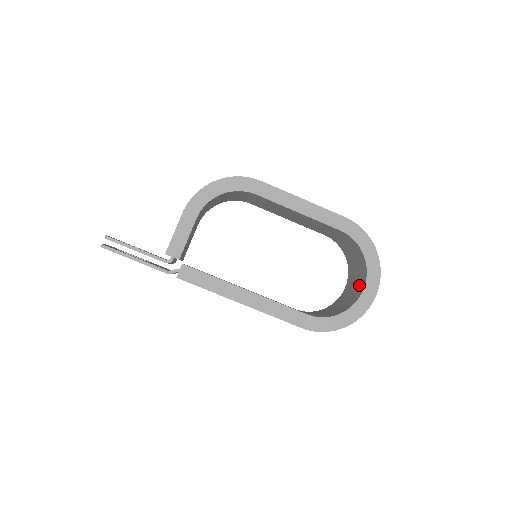
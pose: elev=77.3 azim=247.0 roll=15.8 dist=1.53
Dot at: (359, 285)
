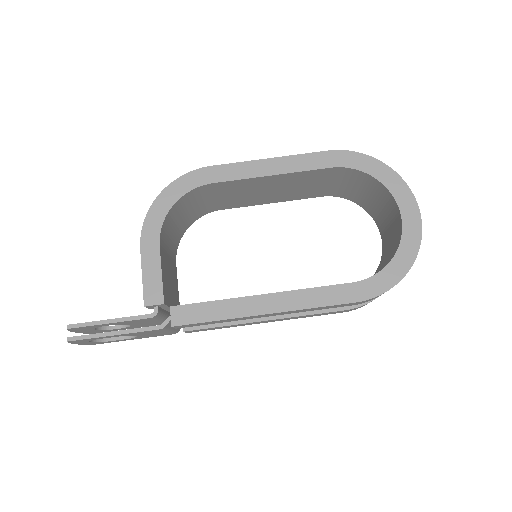
Dot at: (393, 218)
